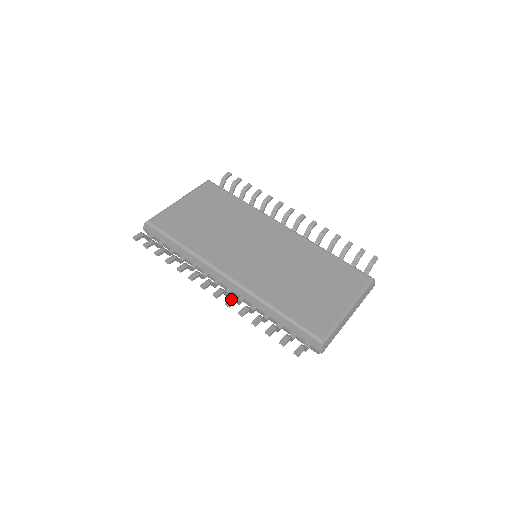
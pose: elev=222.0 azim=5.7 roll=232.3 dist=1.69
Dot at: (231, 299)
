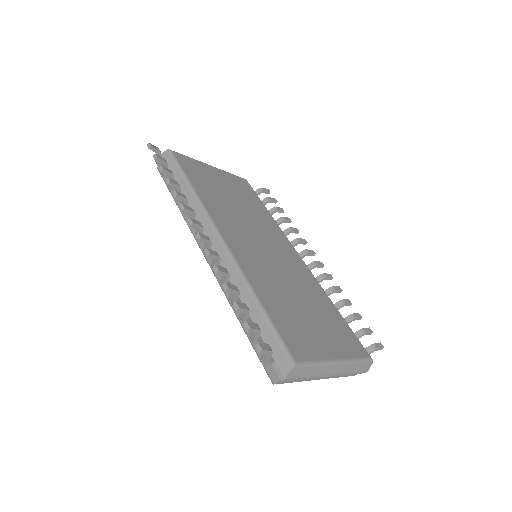
Dot at: (214, 251)
